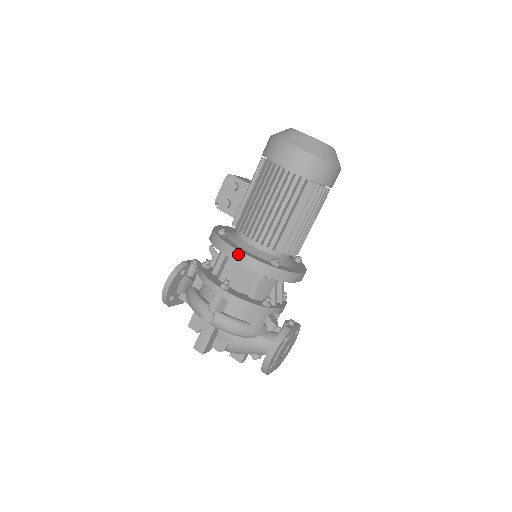
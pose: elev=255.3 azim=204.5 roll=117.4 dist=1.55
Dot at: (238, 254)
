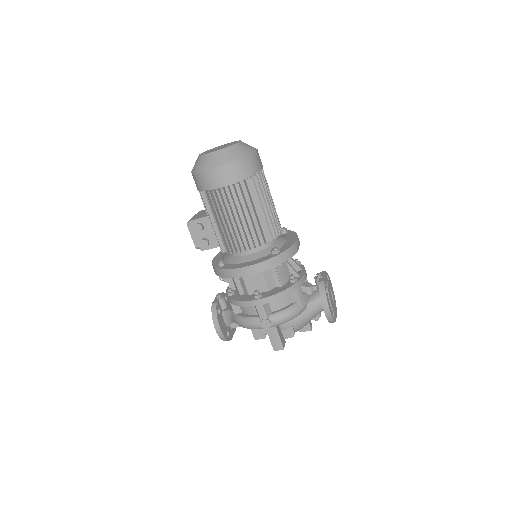
Dot at: (247, 269)
